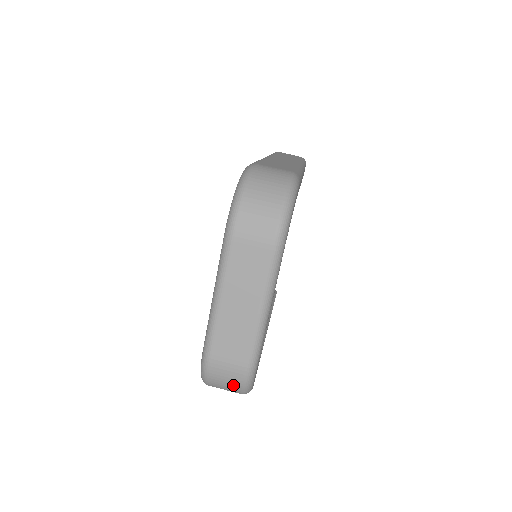
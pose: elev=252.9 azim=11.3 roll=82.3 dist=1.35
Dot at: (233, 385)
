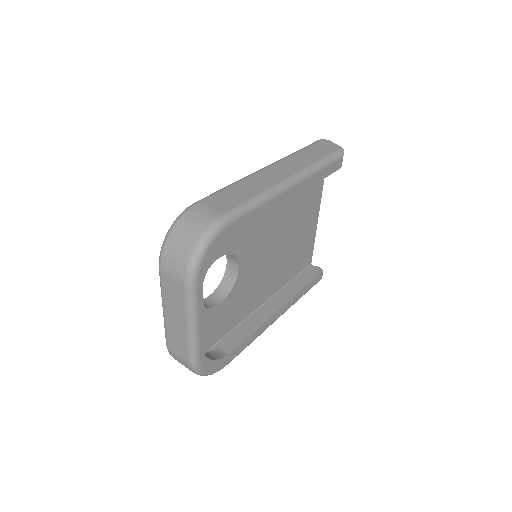
Dot at: (189, 369)
